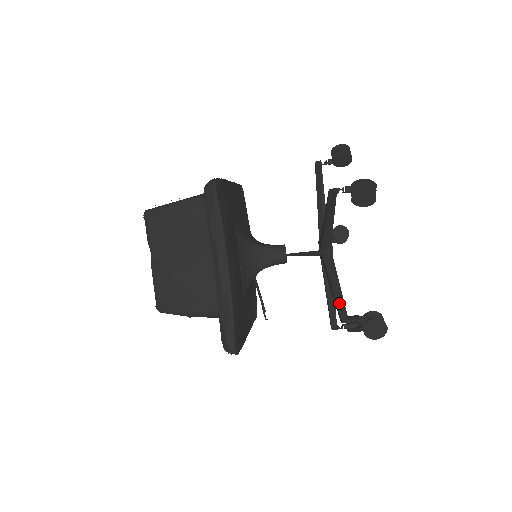
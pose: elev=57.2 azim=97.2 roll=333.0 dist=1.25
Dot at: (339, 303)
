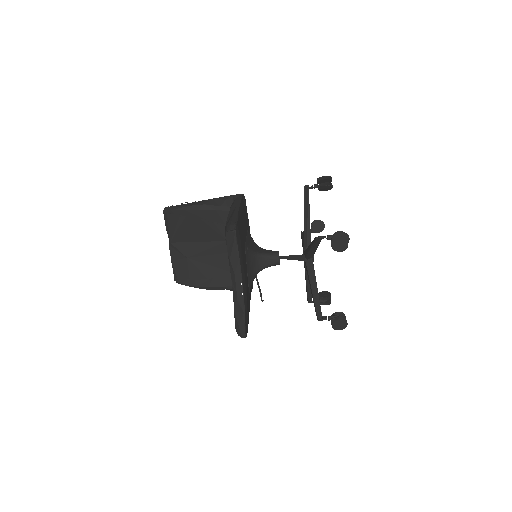
Dot at: (317, 305)
